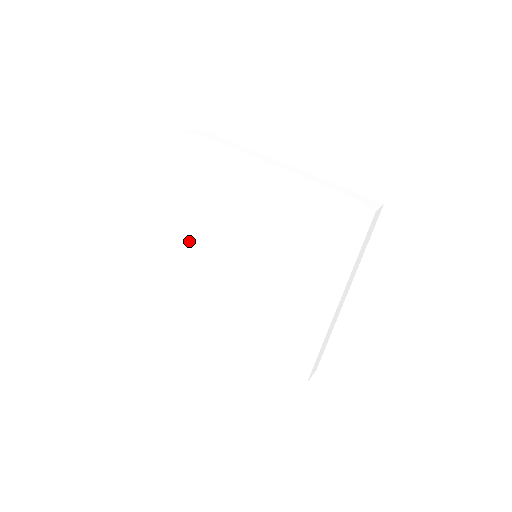
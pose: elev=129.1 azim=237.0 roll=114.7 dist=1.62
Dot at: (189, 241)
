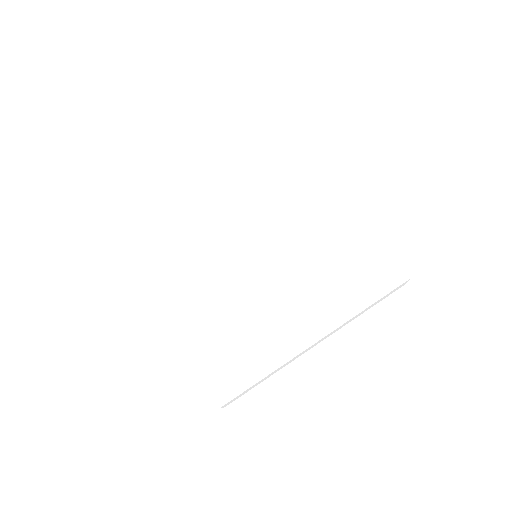
Dot at: (197, 201)
